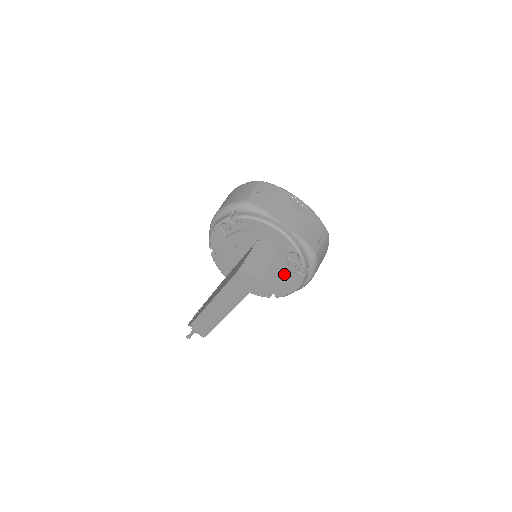
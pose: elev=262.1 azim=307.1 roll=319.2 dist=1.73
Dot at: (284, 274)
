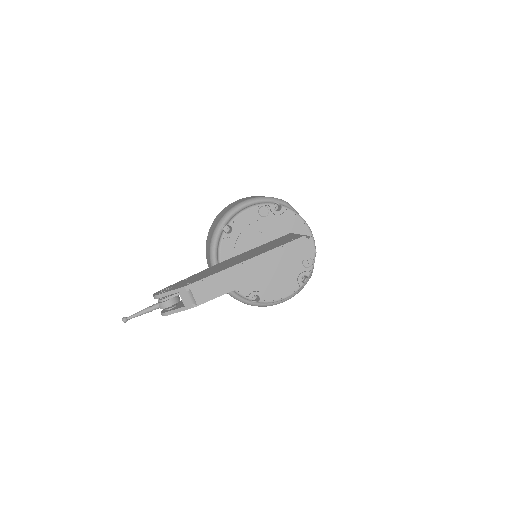
Dot at: (288, 276)
